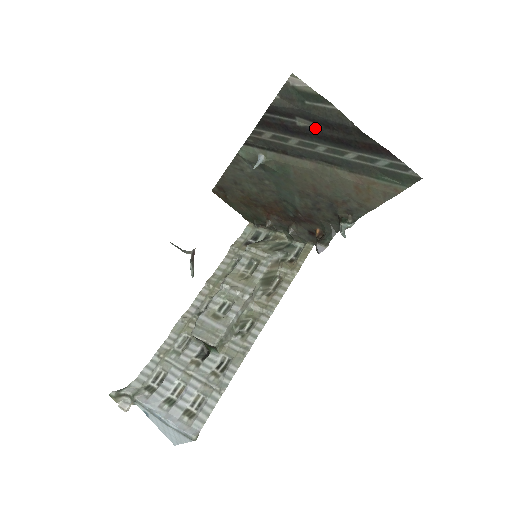
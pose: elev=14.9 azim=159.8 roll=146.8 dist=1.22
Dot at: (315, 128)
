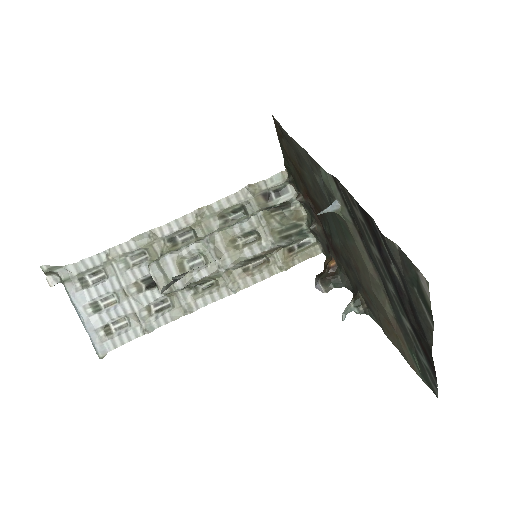
Dot at: (402, 289)
